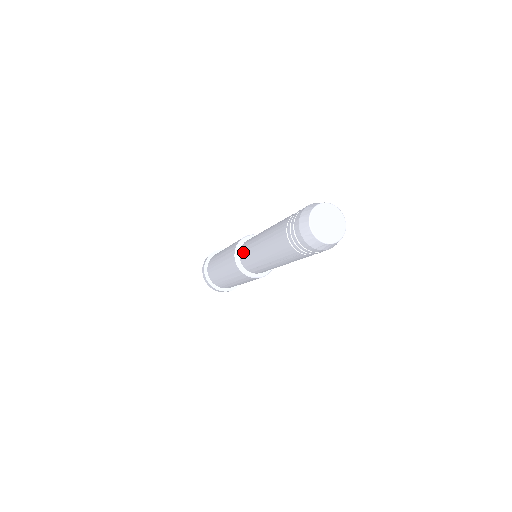
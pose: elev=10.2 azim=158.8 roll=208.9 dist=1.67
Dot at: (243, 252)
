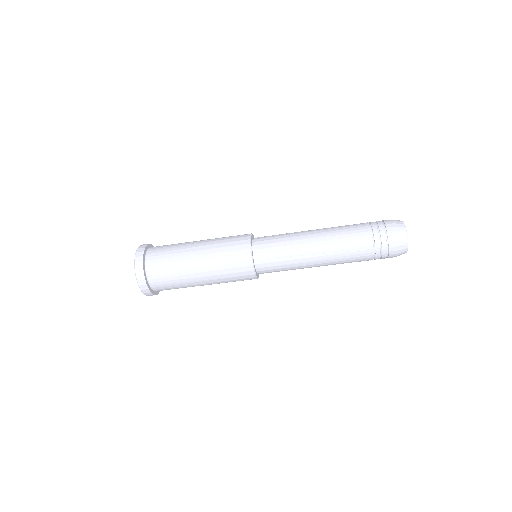
Dot at: (266, 240)
